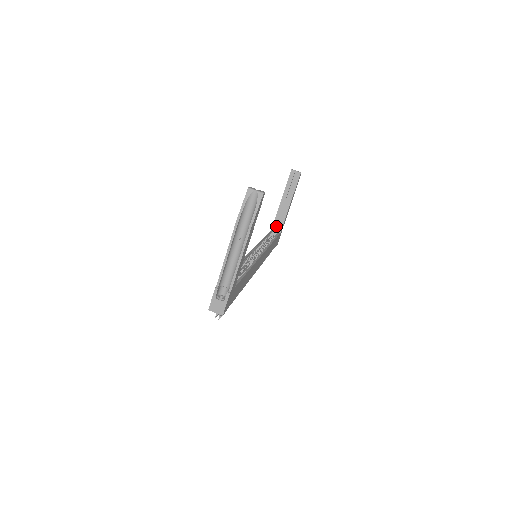
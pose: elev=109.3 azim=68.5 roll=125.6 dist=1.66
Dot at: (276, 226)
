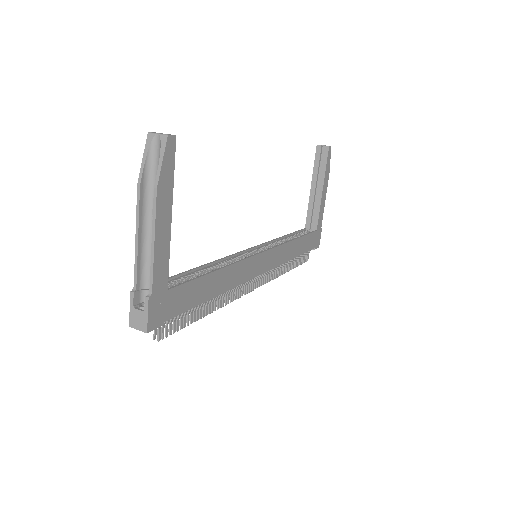
Dot at: (310, 222)
